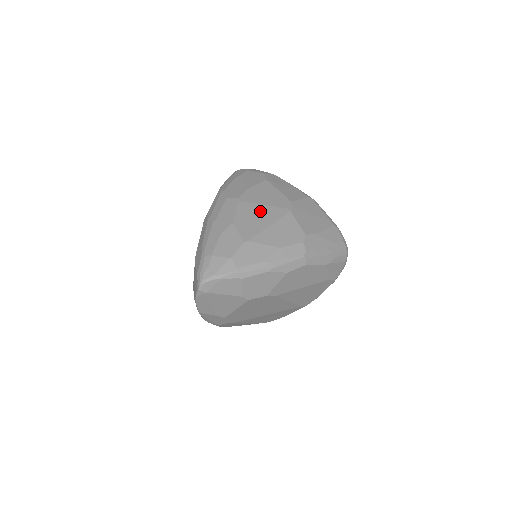
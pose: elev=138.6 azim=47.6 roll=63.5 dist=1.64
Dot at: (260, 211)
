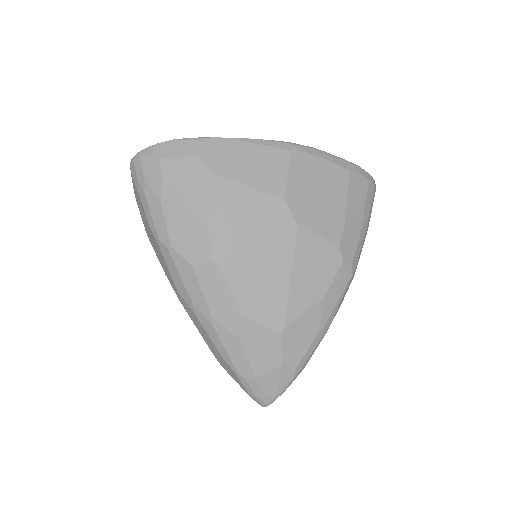
Dot at: (260, 261)
